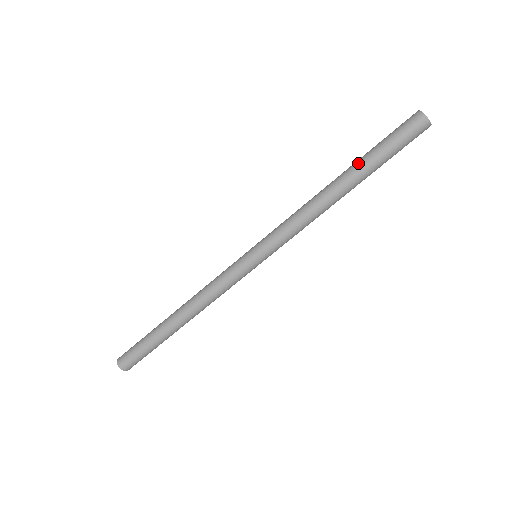
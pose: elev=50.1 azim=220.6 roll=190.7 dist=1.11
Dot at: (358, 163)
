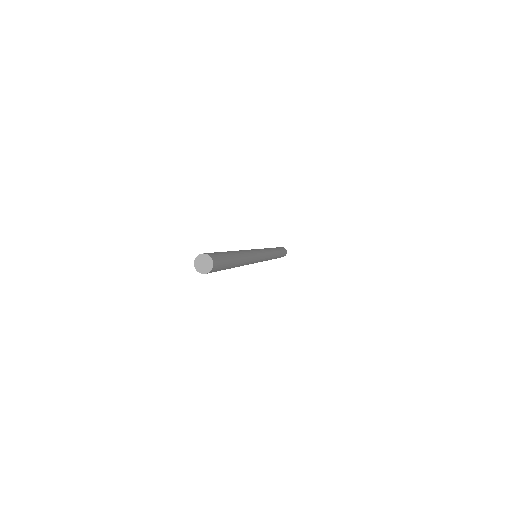
Dot at: occluded
